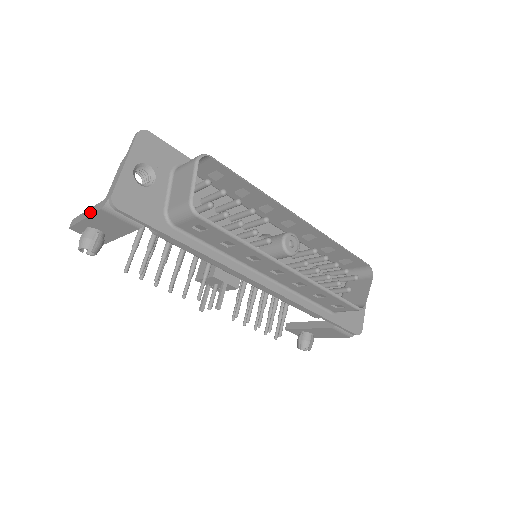
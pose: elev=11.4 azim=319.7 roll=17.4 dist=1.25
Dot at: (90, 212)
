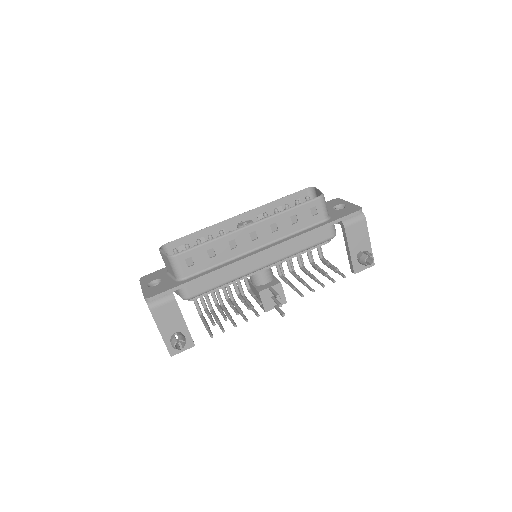
Dot at: occluded
